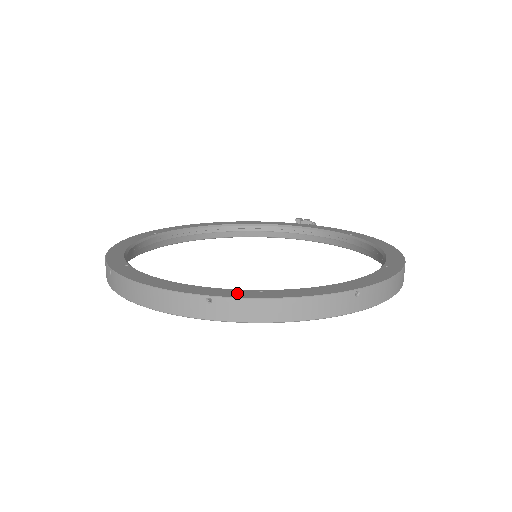
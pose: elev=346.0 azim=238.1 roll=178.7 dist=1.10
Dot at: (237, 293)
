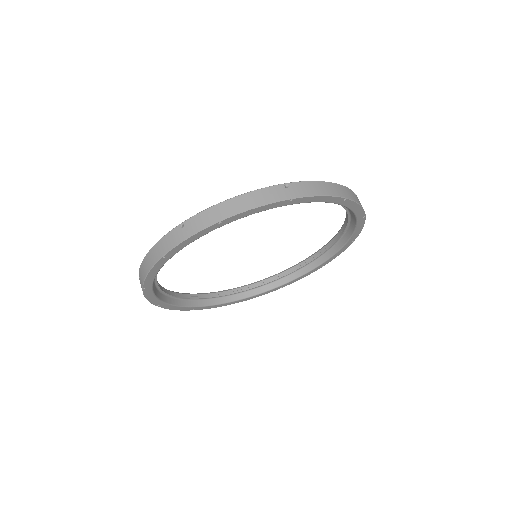
Dot at: occluded
